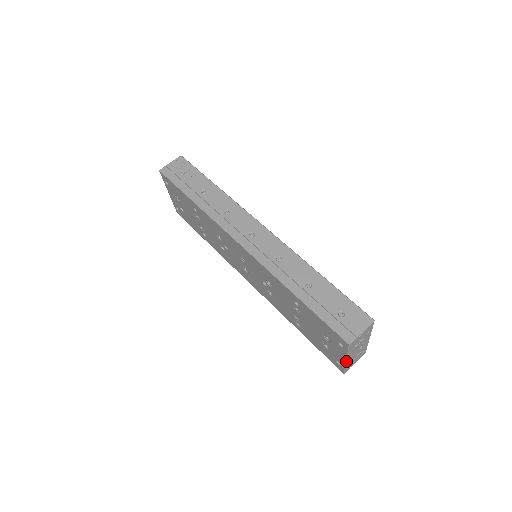
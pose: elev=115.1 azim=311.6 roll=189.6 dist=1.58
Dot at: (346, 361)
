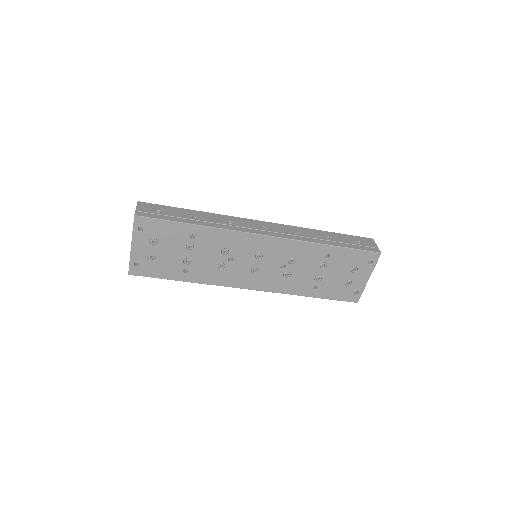
Dot at: occluded
